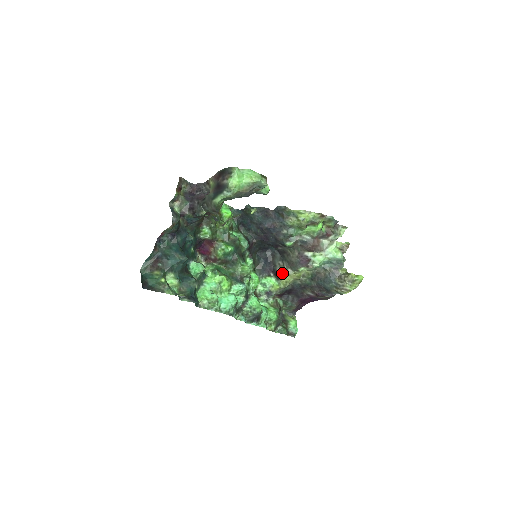
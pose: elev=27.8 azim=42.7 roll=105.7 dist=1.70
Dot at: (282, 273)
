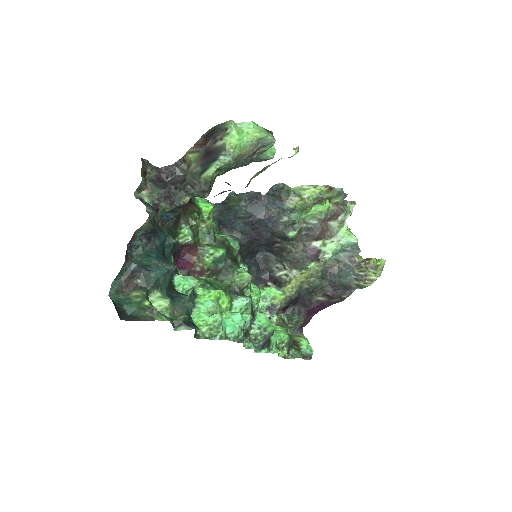
Dot at: (285, 277)
